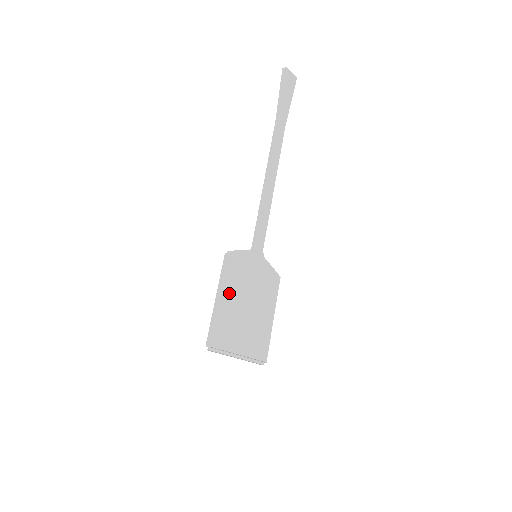
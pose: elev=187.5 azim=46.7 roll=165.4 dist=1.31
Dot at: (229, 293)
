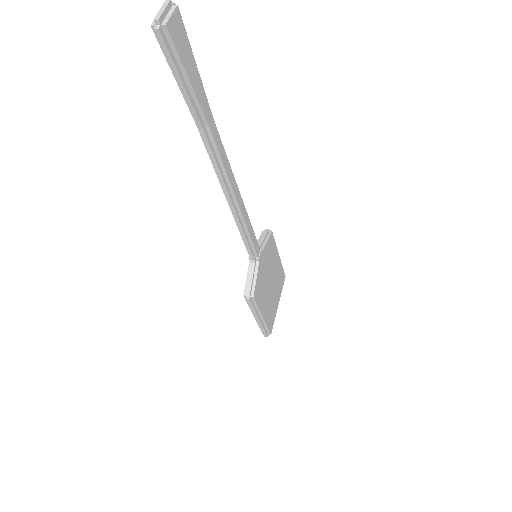
Dot at: (263, 309)
